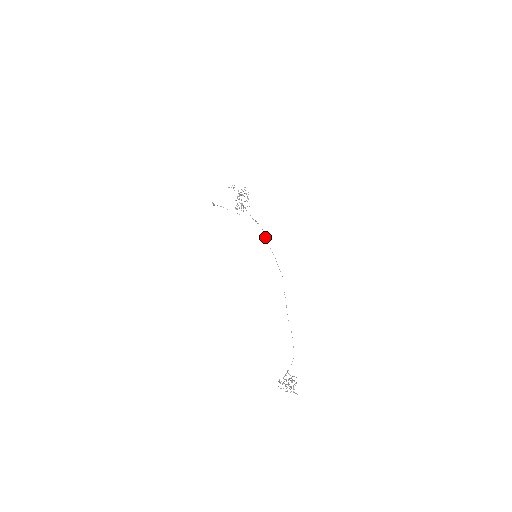
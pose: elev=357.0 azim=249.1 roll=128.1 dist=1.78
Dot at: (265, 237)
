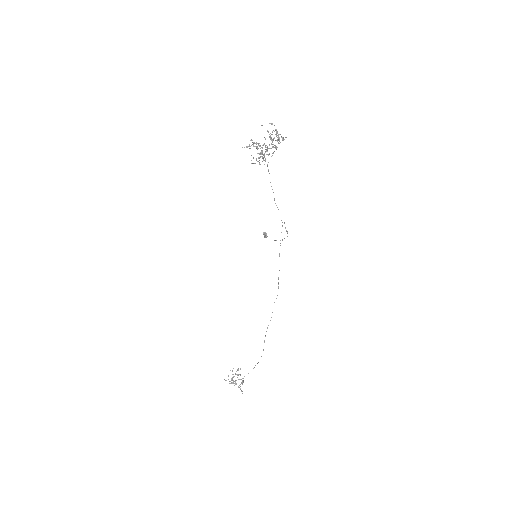
Dot at: (280, 240)
